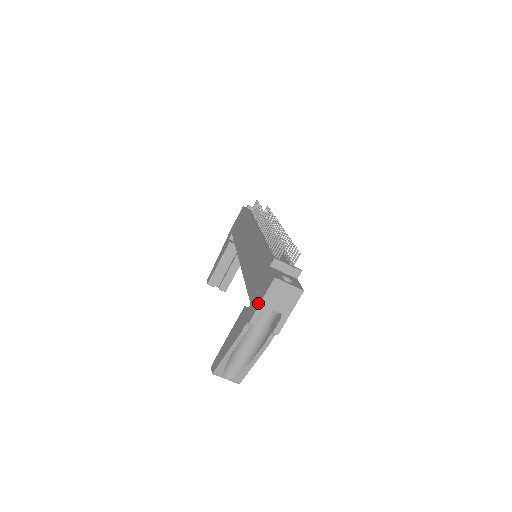
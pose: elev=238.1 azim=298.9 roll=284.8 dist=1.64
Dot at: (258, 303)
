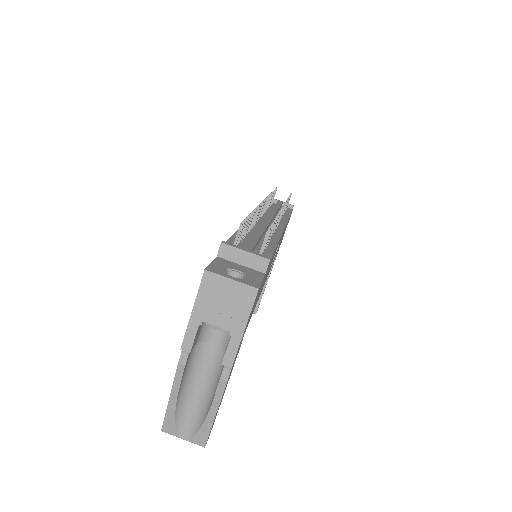
Dot at: (191, 315)
